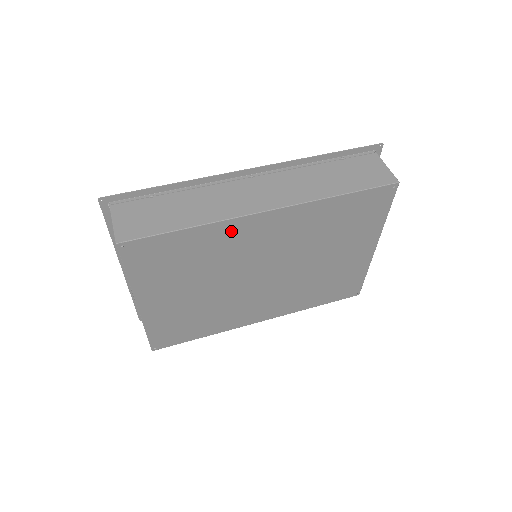
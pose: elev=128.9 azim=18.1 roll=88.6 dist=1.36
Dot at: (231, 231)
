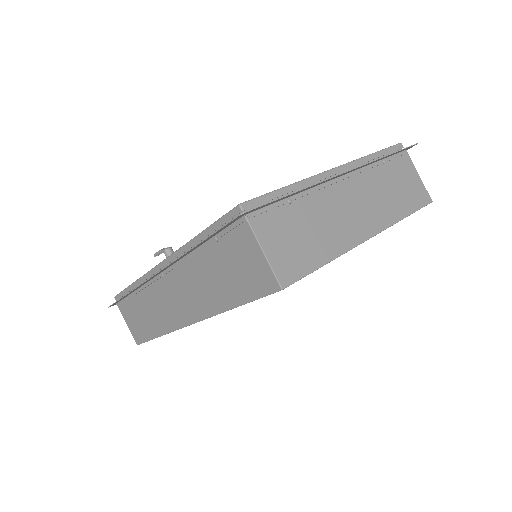
Dot at: occluded
